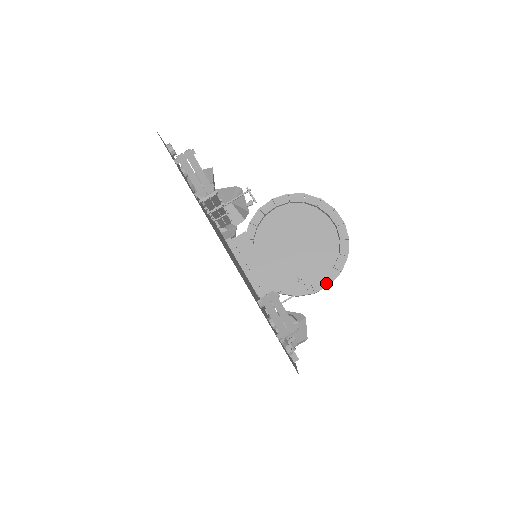
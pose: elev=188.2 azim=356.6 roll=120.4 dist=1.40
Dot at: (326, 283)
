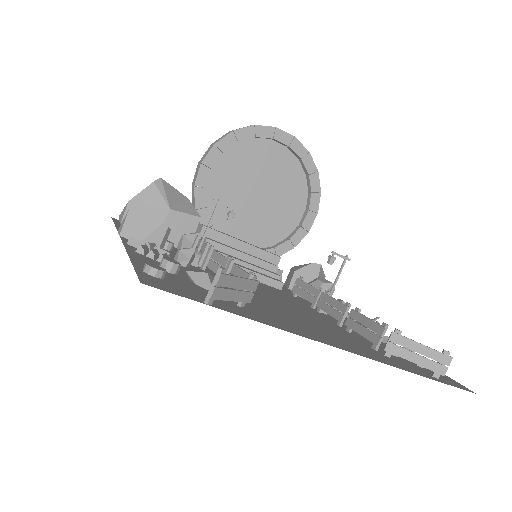
Dot at: (313, 214)
